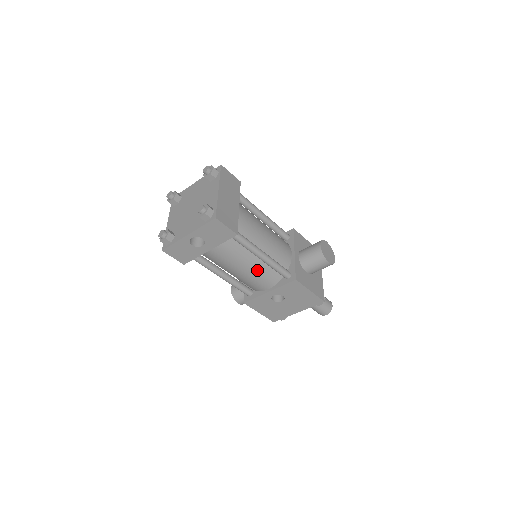
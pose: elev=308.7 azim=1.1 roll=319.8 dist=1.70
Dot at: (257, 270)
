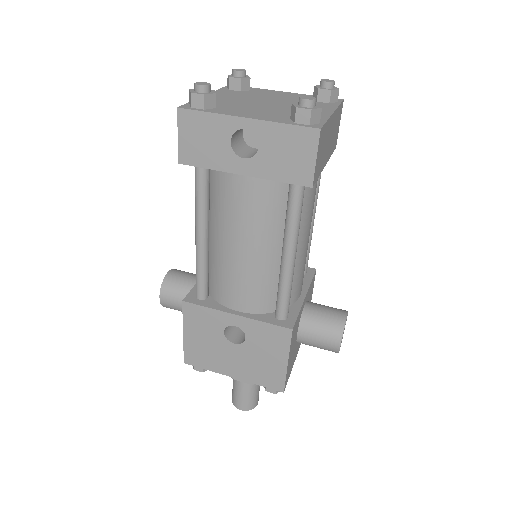
Dot at: (258, 270)
